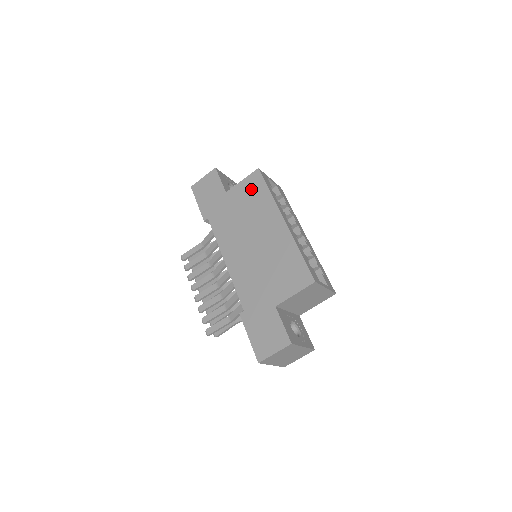
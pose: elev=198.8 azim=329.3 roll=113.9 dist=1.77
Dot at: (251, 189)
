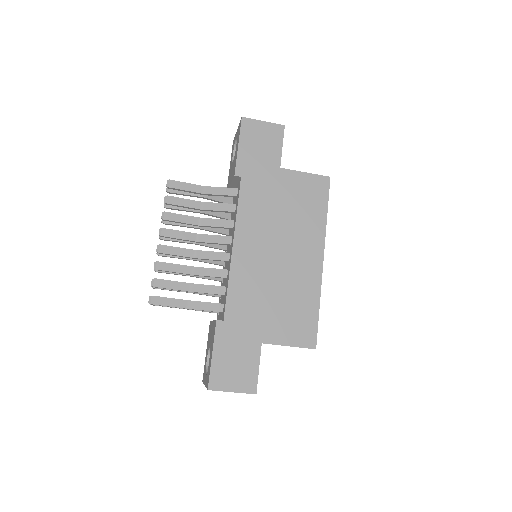
Dot at: (310, 192)
